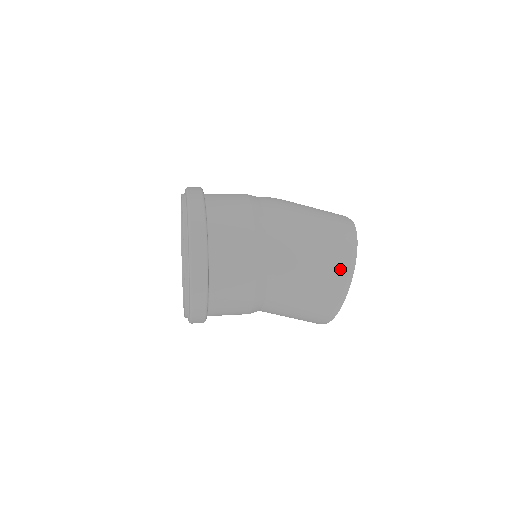
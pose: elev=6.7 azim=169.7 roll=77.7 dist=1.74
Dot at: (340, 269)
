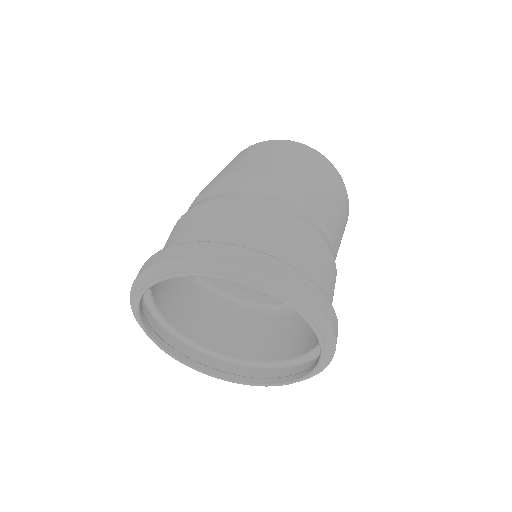
Dot at: occluded
